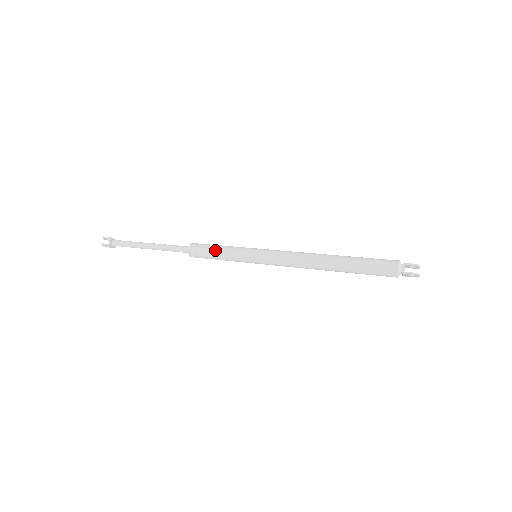
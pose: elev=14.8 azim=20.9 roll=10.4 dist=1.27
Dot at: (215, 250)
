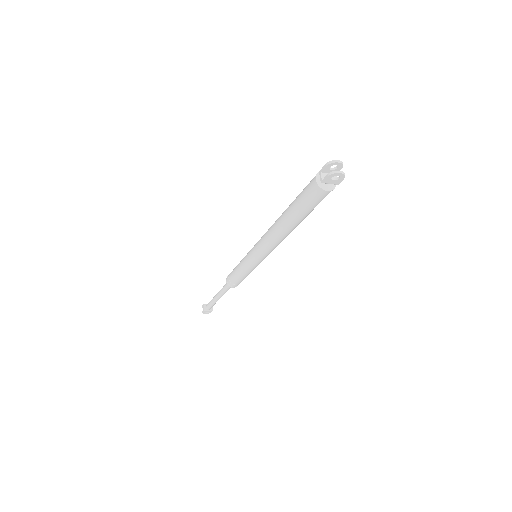
Dot at: (234, 270)
